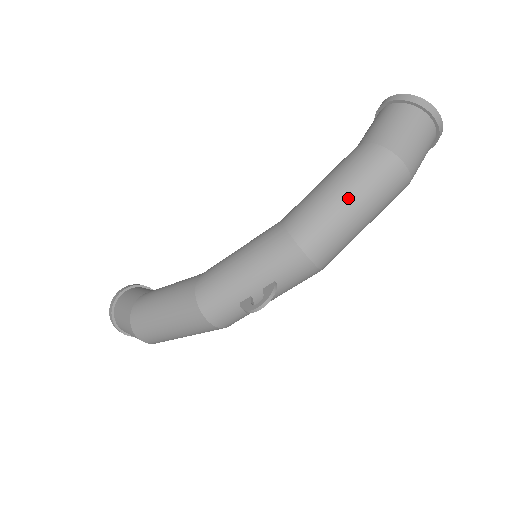
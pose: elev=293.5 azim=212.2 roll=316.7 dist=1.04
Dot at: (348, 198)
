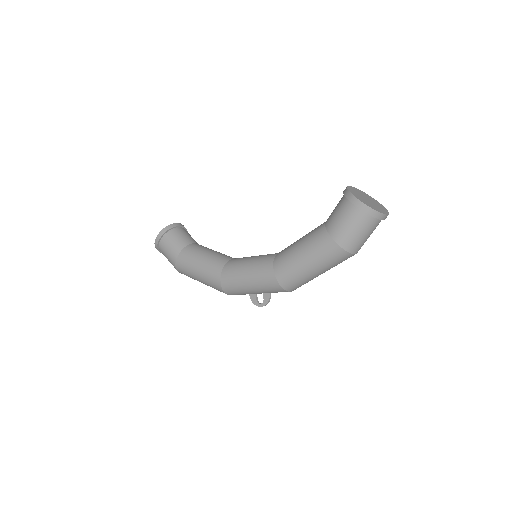
Dot at: (315, 271)
